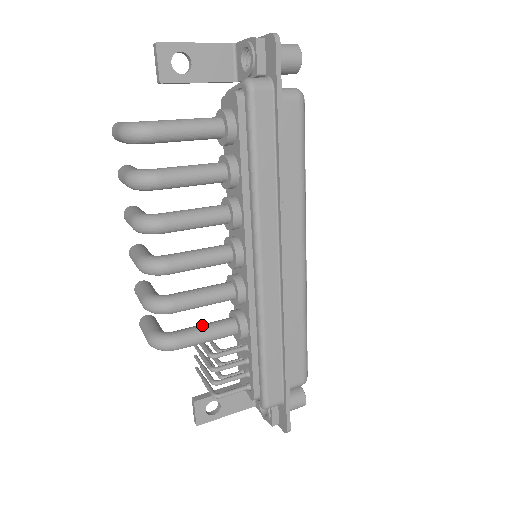
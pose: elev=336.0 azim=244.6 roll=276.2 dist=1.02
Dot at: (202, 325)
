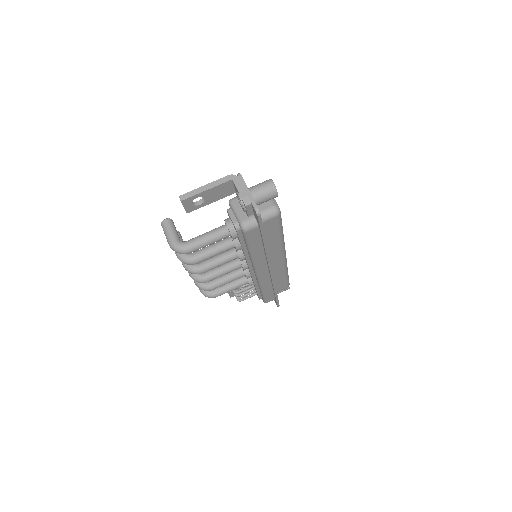
Dot at: (228, 285)
